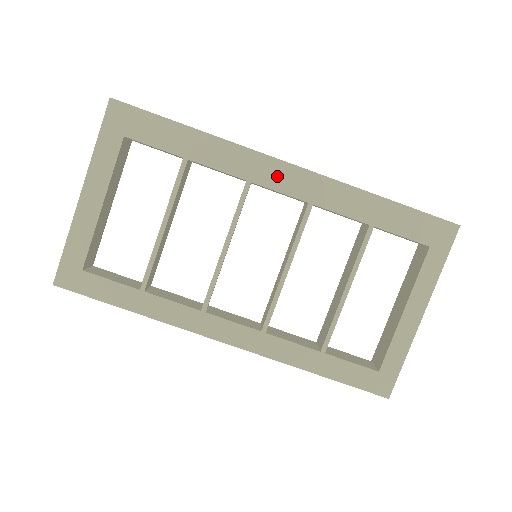
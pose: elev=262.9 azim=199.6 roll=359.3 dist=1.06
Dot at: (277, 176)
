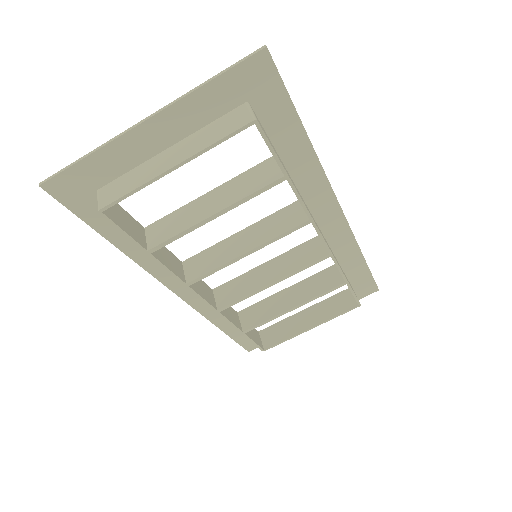
Dot at: (324, 211)
